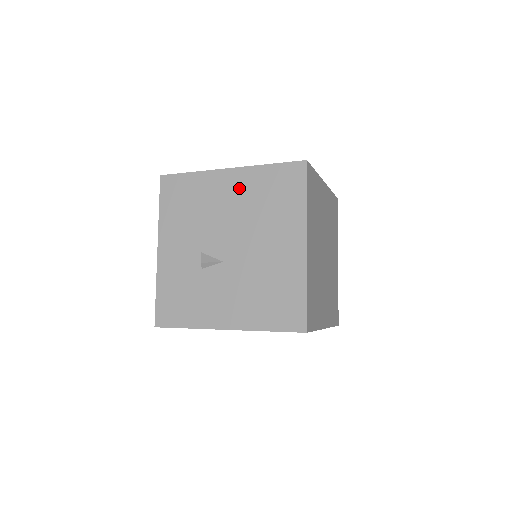
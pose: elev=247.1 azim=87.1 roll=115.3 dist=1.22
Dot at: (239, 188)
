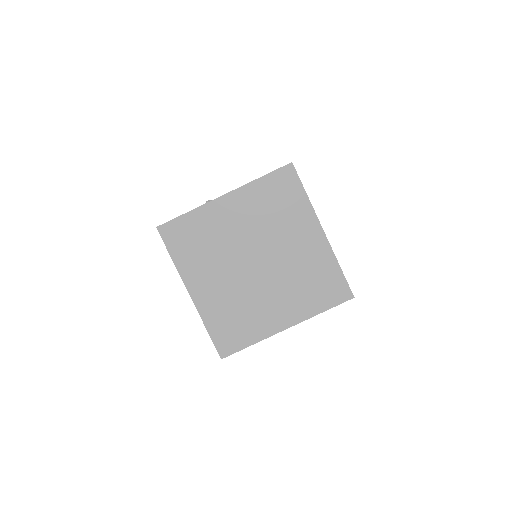
Dot at: occluded
